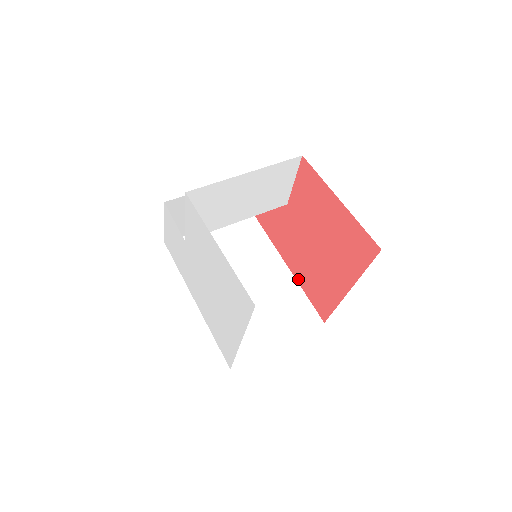
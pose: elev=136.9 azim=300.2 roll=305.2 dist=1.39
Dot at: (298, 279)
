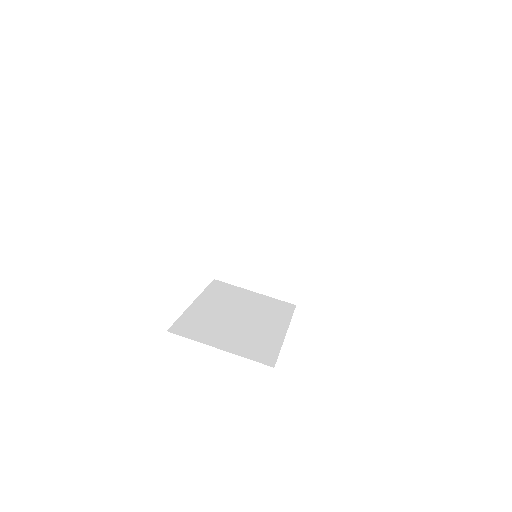
Dot at: occluded
